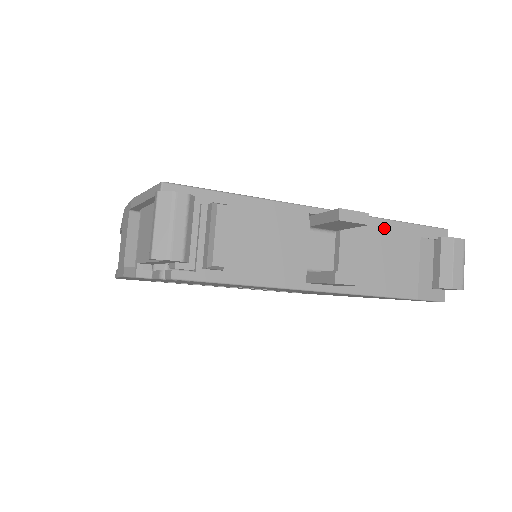
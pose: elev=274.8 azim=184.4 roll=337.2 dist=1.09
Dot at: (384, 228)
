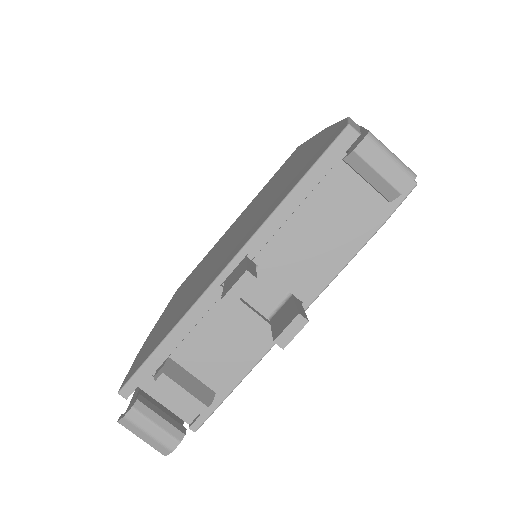
Dot at: (288, 211)
